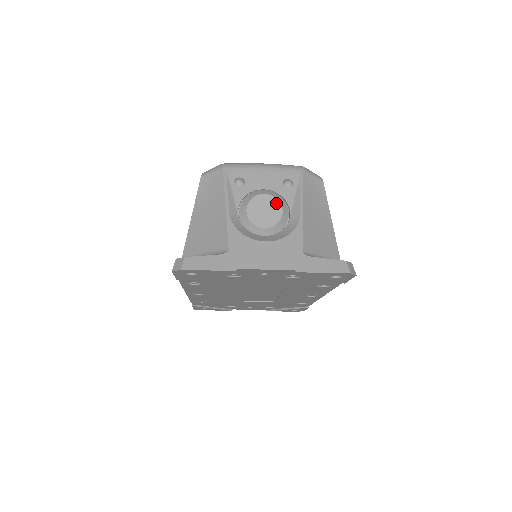
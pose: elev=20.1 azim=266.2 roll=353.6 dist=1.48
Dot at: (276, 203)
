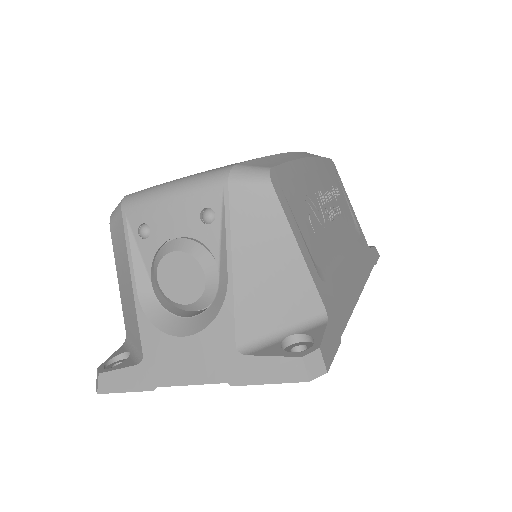
Dot at: (192, 263)
